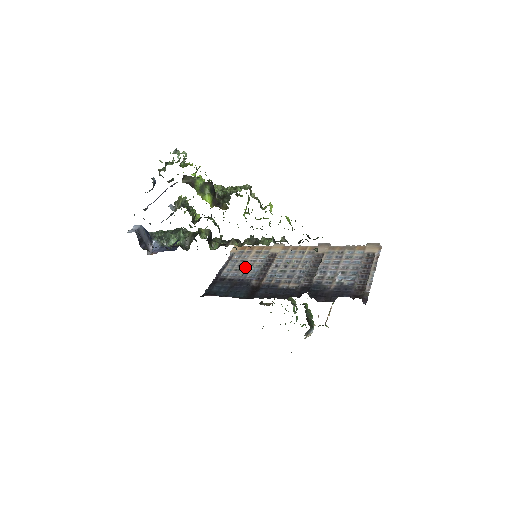
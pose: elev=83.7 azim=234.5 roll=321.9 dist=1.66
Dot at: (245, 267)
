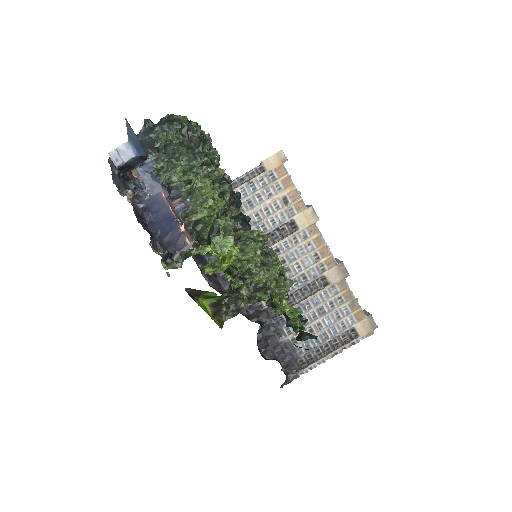
Dot at: (251, 215)
